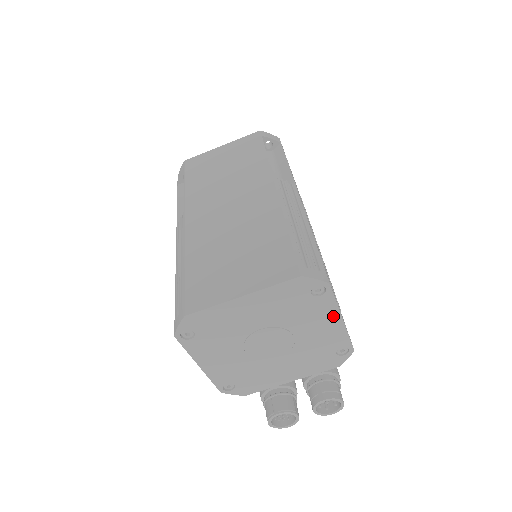
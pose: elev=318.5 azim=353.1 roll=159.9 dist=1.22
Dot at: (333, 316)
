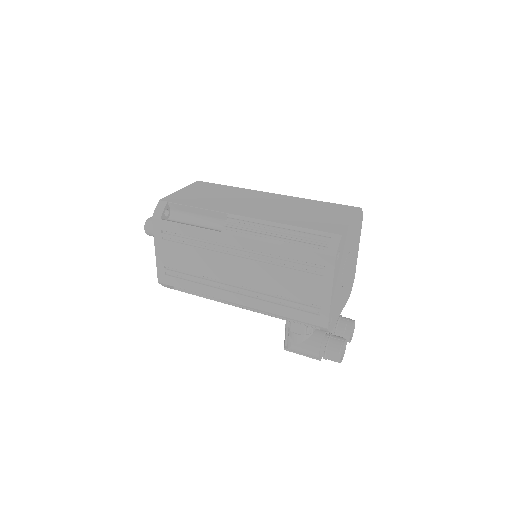
Dot at: (358, 245)
